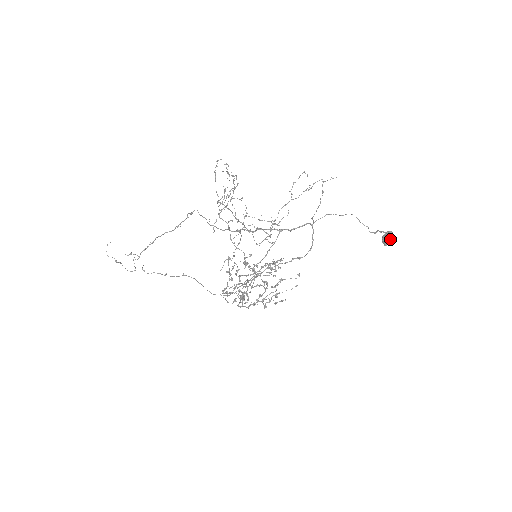
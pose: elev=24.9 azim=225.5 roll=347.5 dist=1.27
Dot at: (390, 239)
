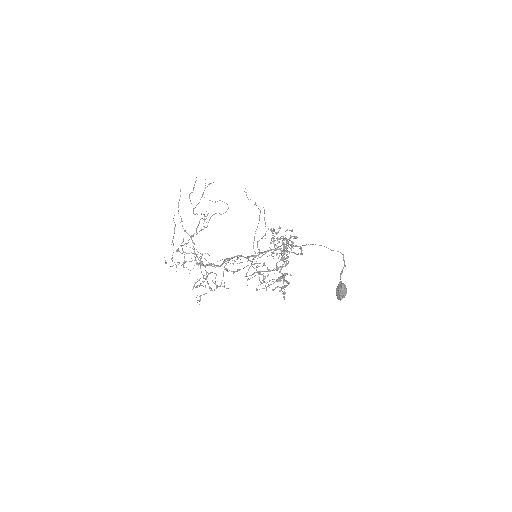
Dot at: (337, 297)
